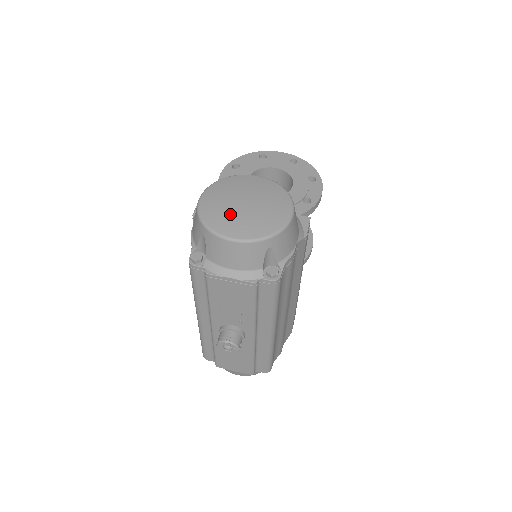
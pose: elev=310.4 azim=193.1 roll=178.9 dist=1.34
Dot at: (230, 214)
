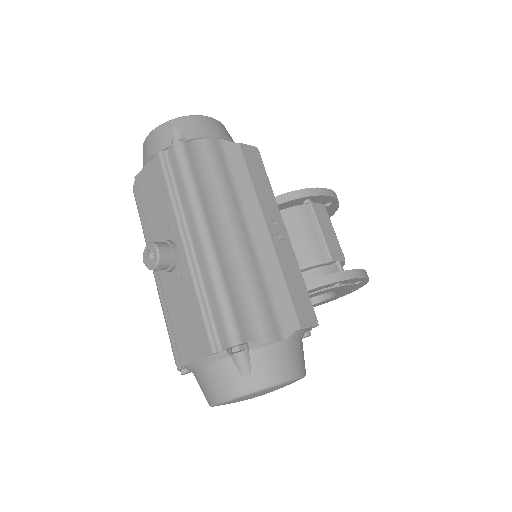
Dot at: occluded
